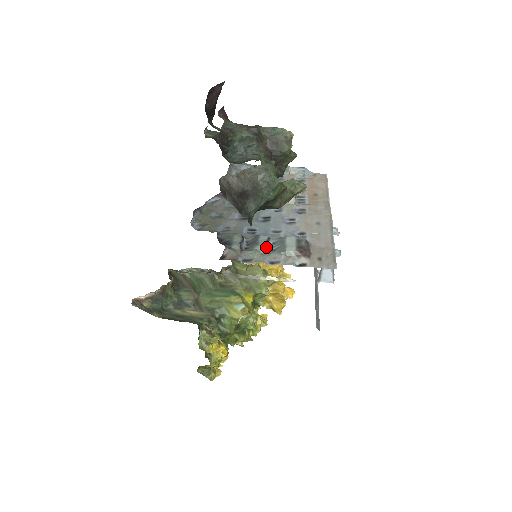
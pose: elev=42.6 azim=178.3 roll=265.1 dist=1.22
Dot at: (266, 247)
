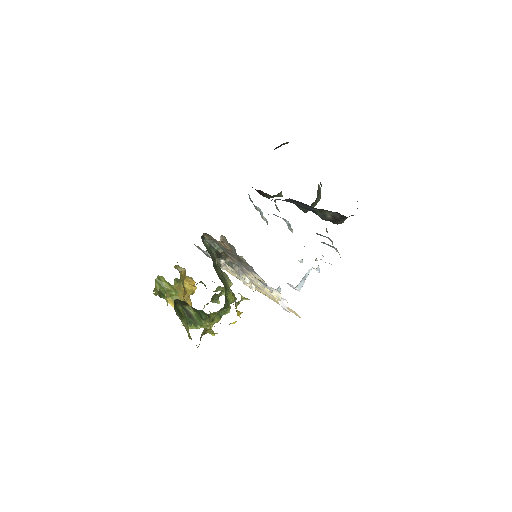
Dot at: (332, 241)
